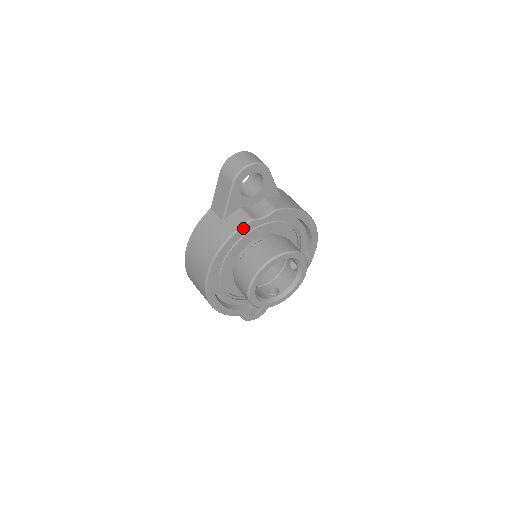
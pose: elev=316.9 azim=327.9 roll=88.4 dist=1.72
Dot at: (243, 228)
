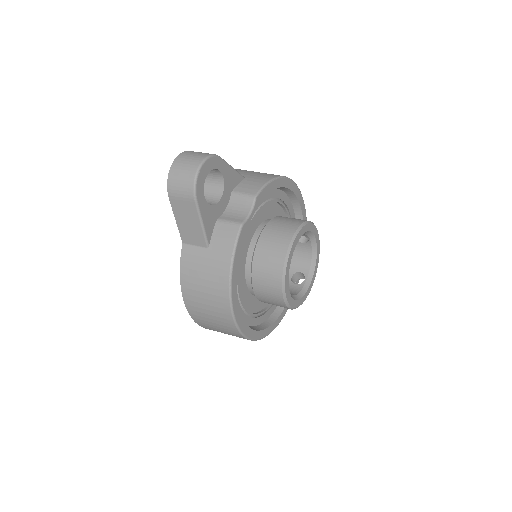
Dot at: (239, 241)
